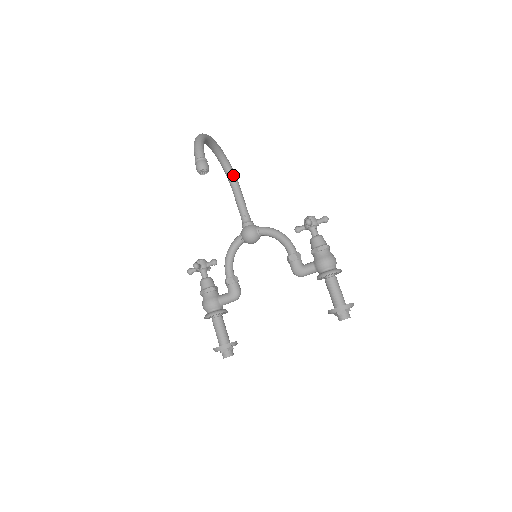
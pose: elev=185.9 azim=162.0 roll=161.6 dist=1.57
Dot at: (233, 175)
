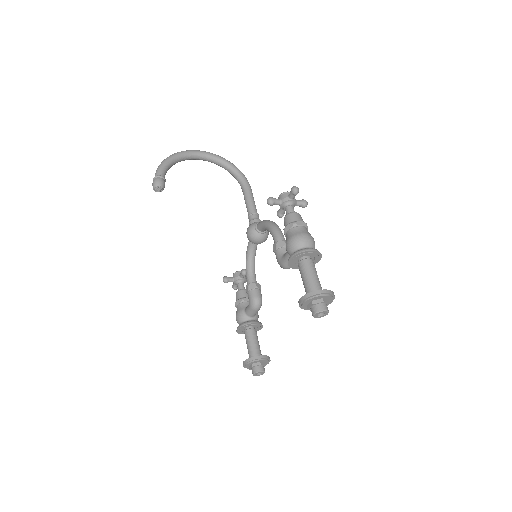
Dot at: (239, 177)
